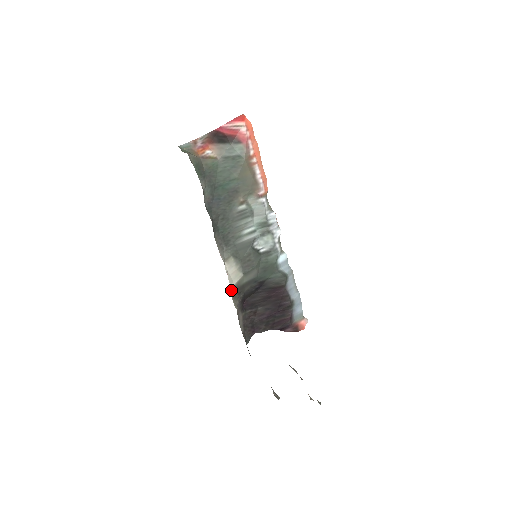
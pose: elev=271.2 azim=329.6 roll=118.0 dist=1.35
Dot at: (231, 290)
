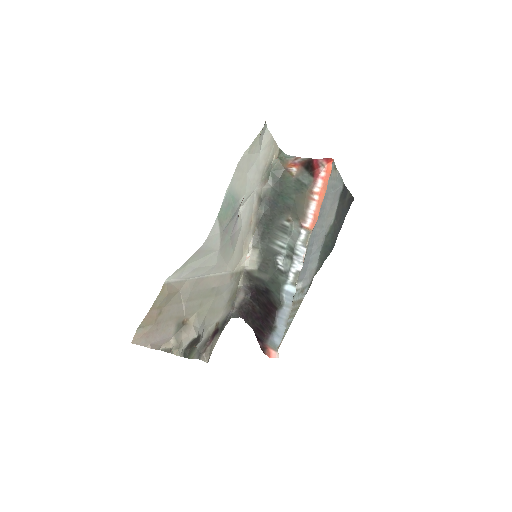
Dot at: (245, 271)
